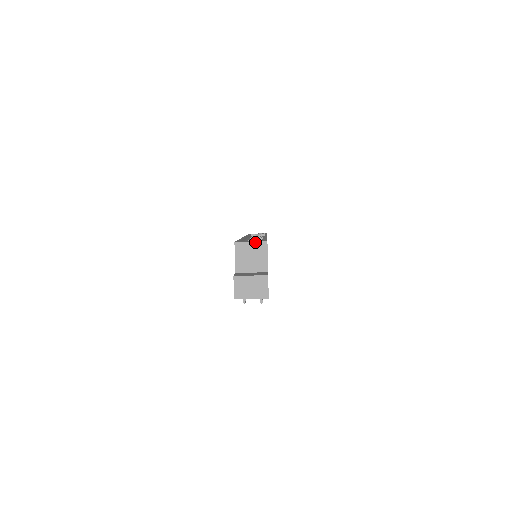
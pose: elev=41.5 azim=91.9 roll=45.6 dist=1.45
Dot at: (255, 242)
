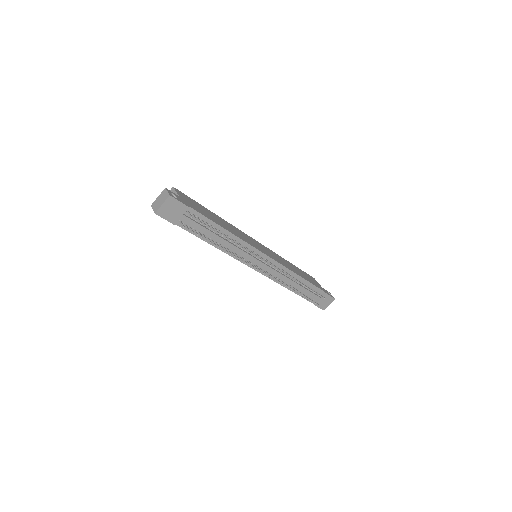
Dot at: occluded
